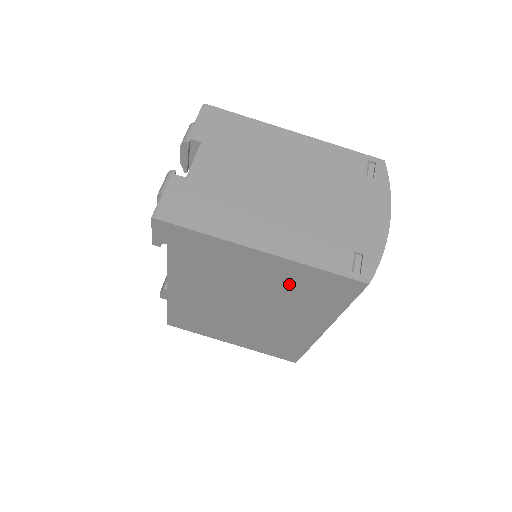
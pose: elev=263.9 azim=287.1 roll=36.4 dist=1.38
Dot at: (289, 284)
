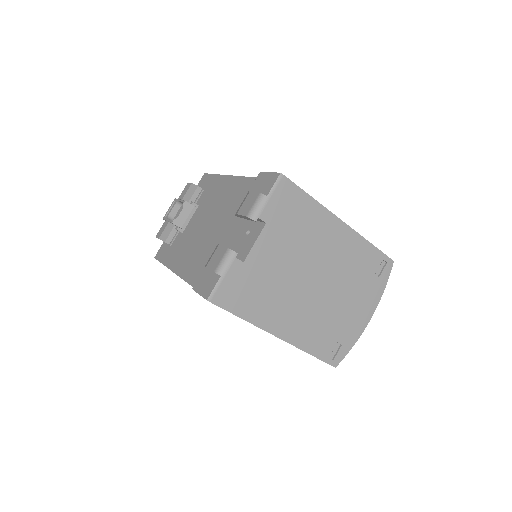
Dot at: occluded
